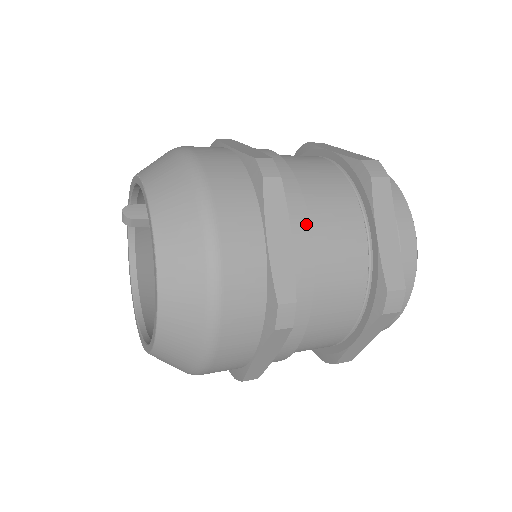
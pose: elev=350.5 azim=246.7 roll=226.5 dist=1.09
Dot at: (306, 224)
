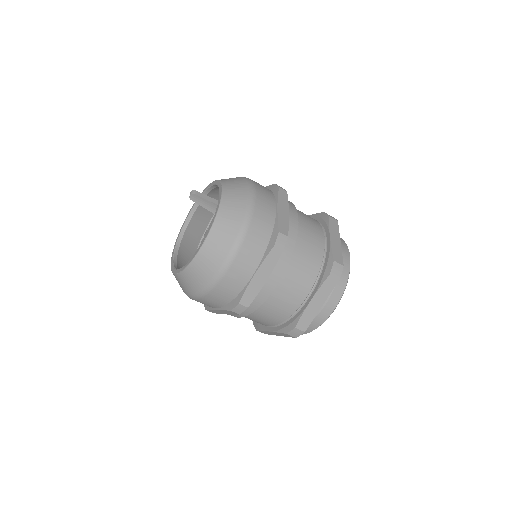
Dot at: occluded
